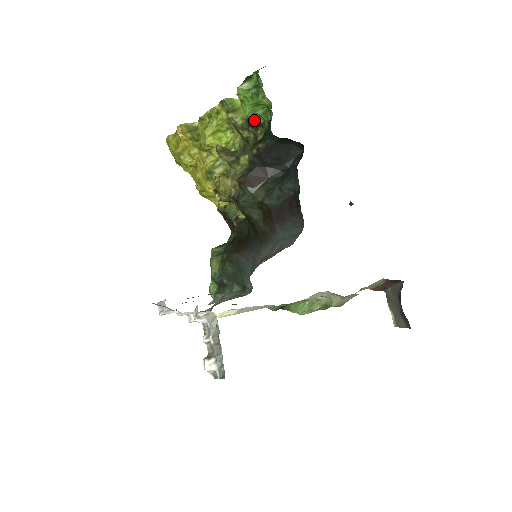
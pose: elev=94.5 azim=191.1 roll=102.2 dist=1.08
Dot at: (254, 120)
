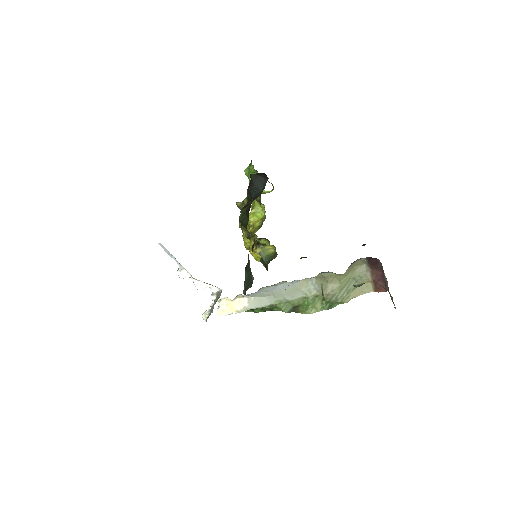
Dot at: occluded
